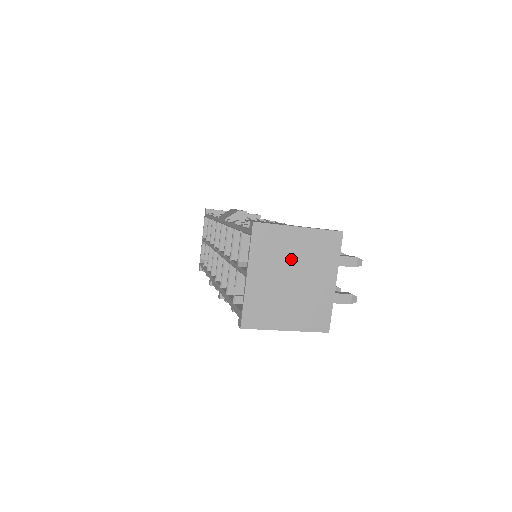
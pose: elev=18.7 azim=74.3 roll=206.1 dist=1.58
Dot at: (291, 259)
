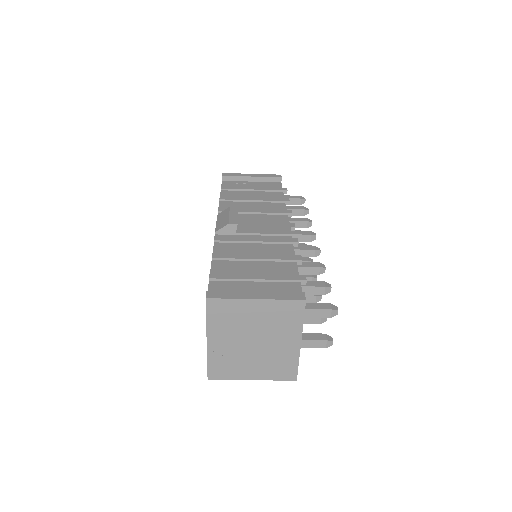
Dot at: (250, 326)
